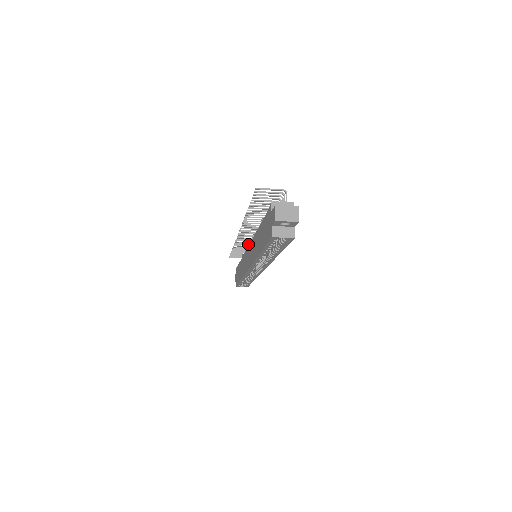
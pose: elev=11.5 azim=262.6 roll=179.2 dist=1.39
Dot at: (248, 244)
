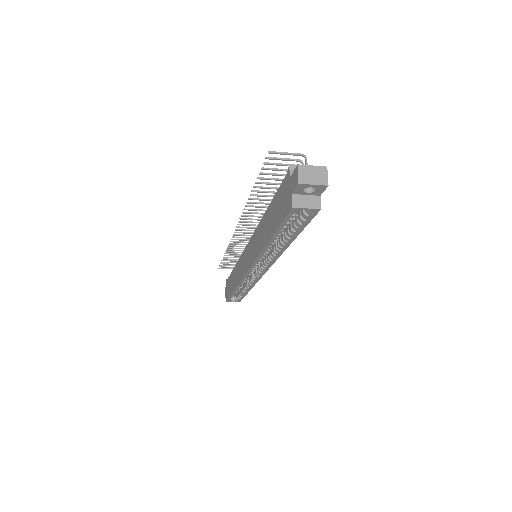
Dot at: occluded
